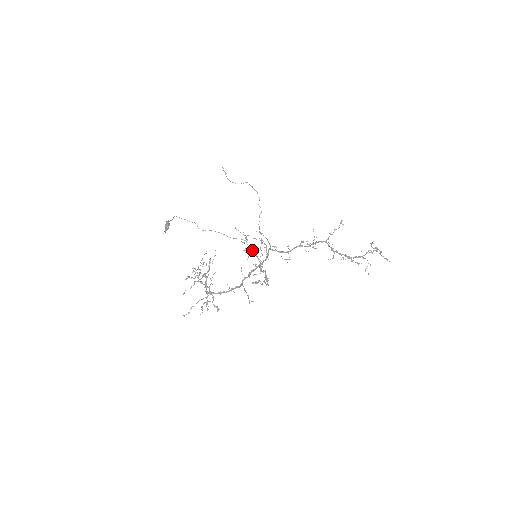
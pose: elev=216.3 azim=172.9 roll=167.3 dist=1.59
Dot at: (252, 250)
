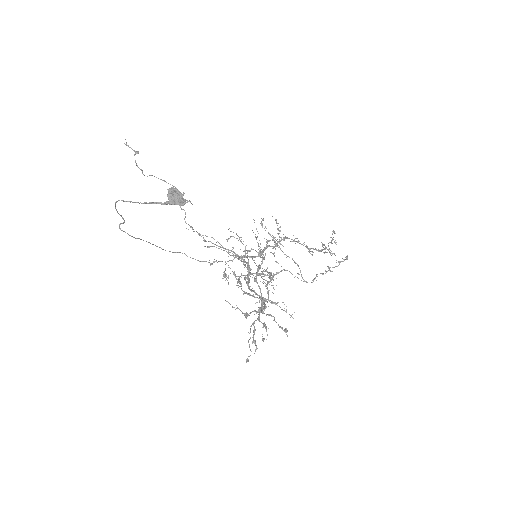
Dot at: occluded
